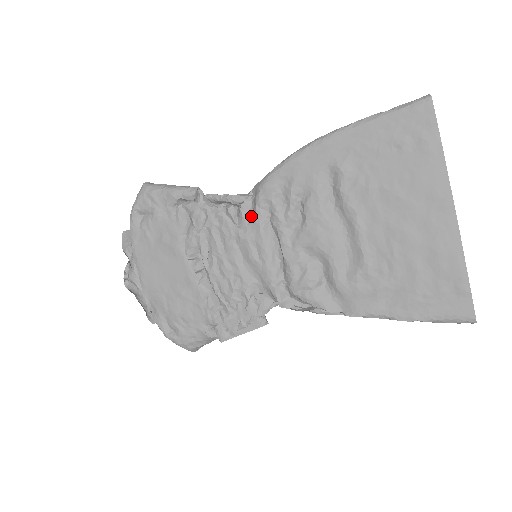
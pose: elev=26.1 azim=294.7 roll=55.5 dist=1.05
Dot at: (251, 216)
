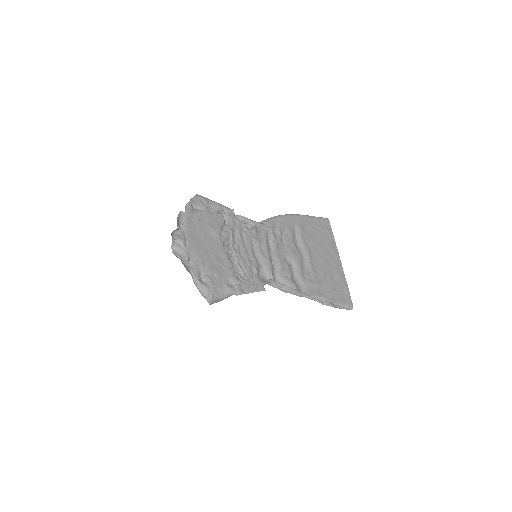
Dot at: (259, 233)
